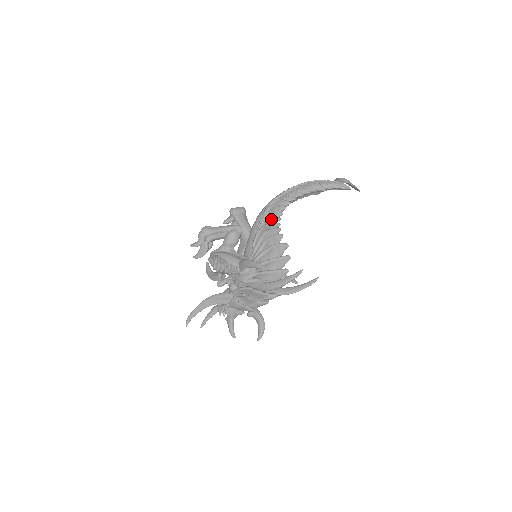
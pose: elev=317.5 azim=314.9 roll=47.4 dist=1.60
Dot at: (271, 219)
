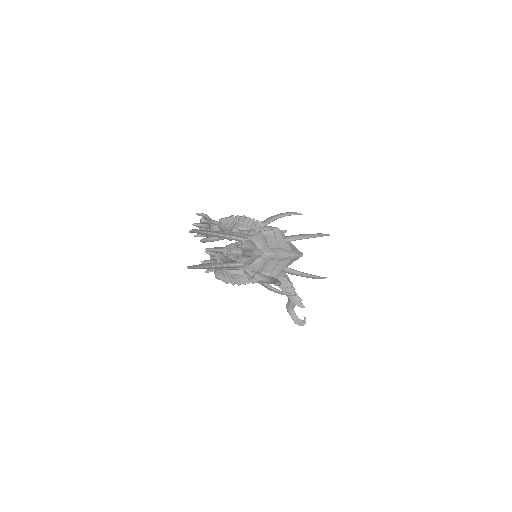
Dot at: occluded
